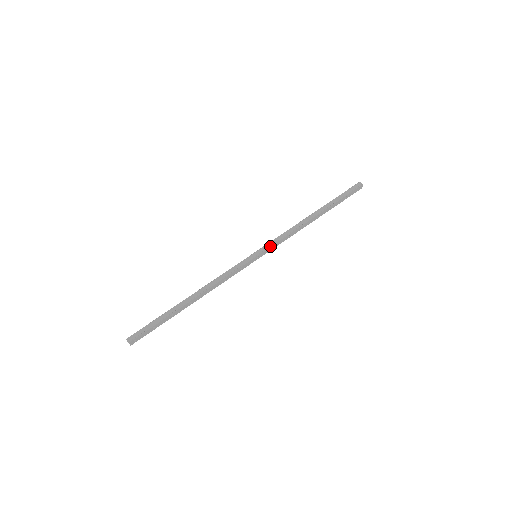
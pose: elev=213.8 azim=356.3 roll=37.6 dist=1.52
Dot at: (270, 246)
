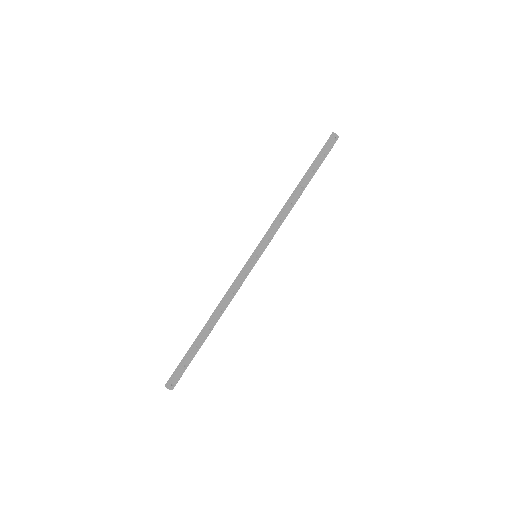
Dot at: (264, 240)
